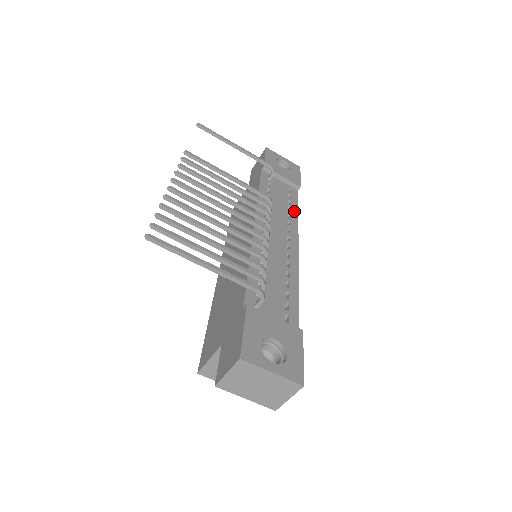
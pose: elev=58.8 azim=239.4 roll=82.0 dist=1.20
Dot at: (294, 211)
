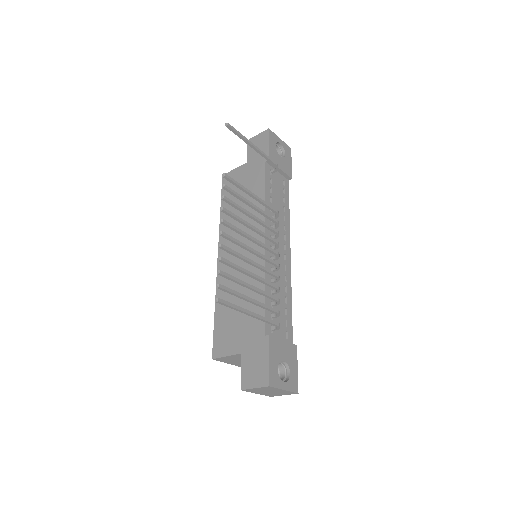
Dot at: (287, 210)
